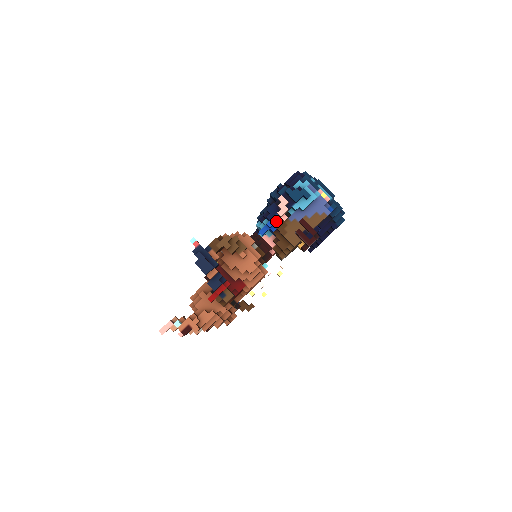
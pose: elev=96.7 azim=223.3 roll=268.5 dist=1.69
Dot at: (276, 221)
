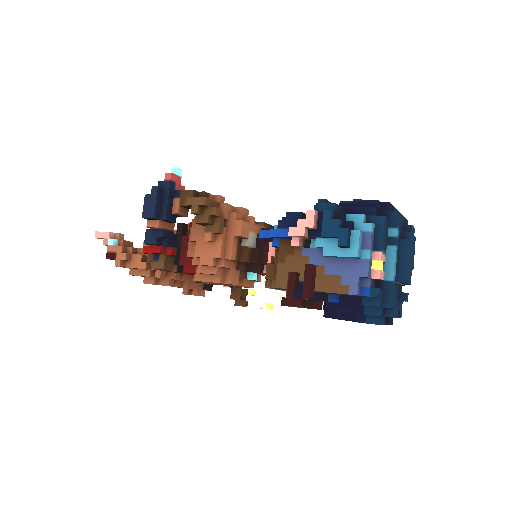
Dot at: (284, 236)
